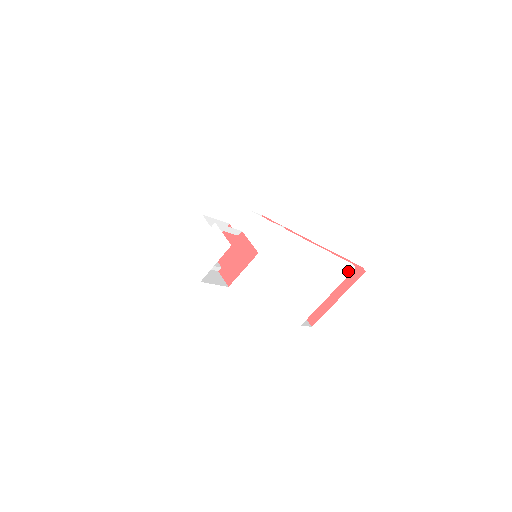
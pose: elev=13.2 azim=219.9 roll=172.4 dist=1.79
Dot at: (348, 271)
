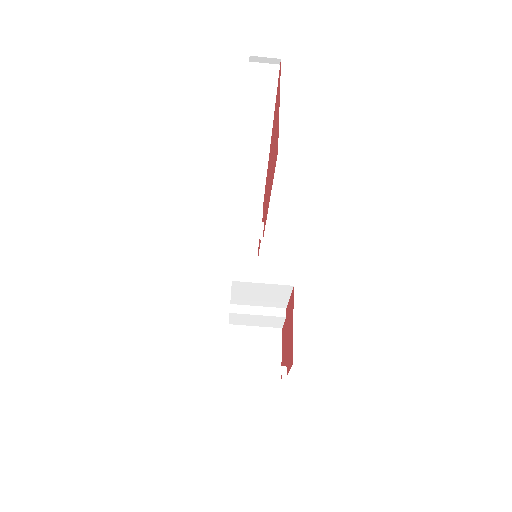
Dot at: occluded
